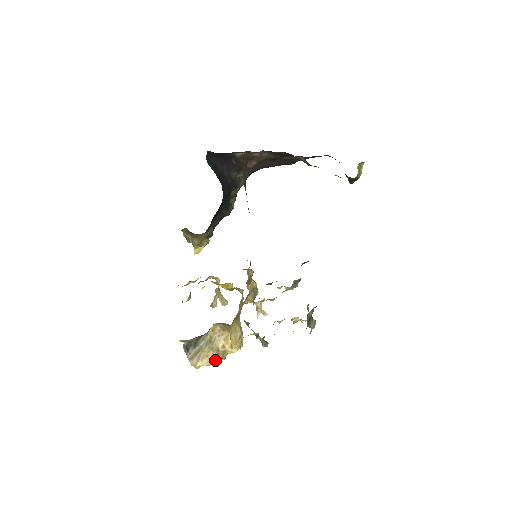
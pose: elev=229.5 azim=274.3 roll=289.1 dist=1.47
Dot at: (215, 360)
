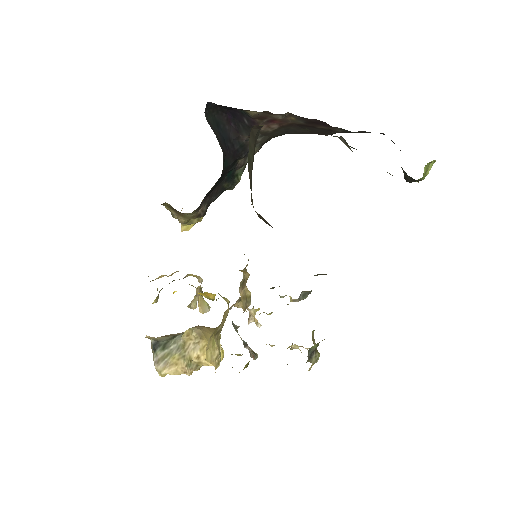
Dot at: (185, 371)
